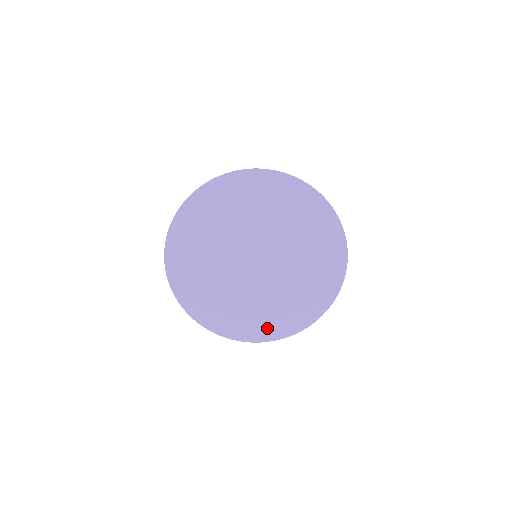
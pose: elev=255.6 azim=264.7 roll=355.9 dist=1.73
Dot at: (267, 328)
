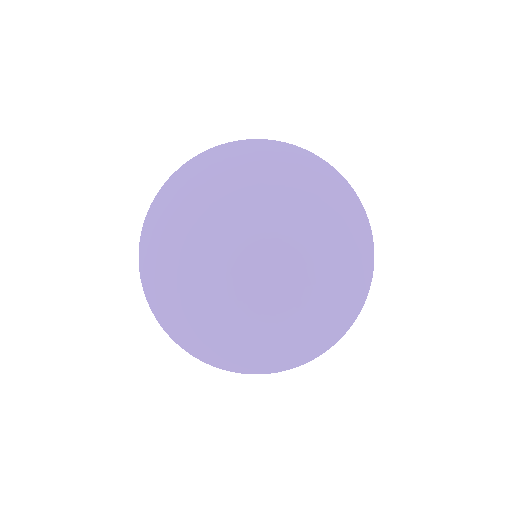
Dot at: (274, 350)
